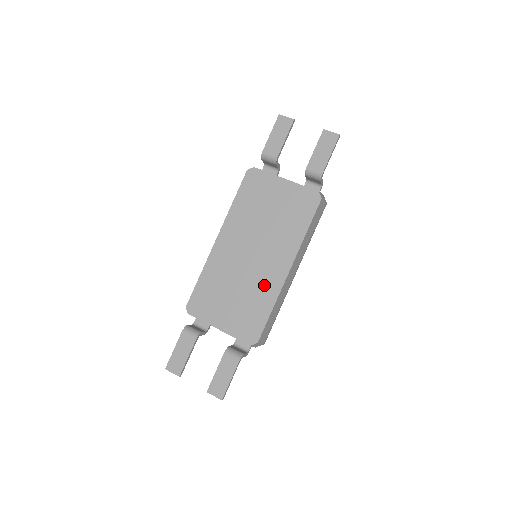
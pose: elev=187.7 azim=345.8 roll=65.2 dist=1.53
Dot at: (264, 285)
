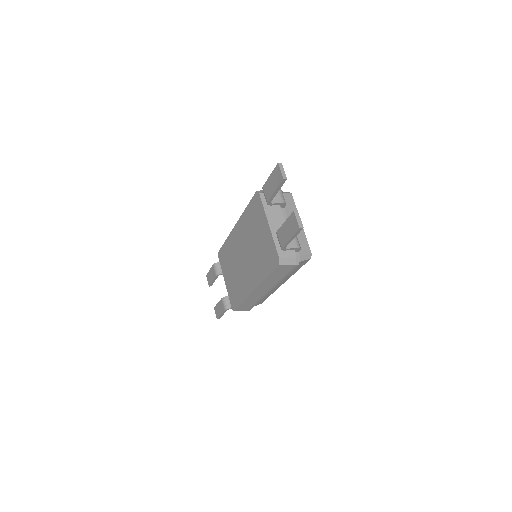
Dot at: (243, 284)
